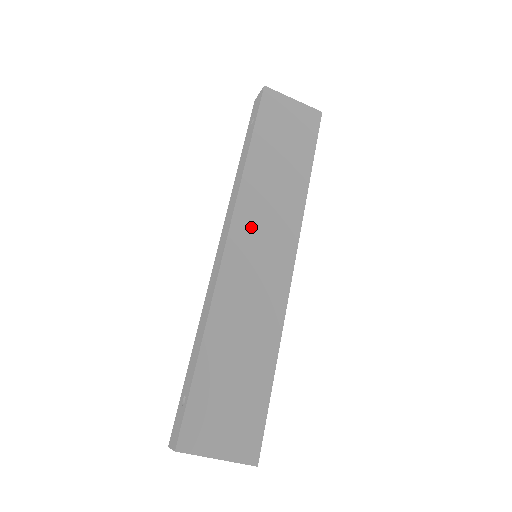
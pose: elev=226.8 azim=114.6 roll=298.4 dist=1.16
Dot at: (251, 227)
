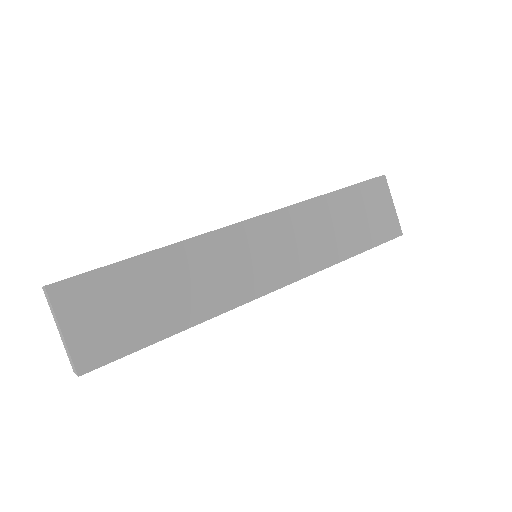
Dot at: (276, 232)
